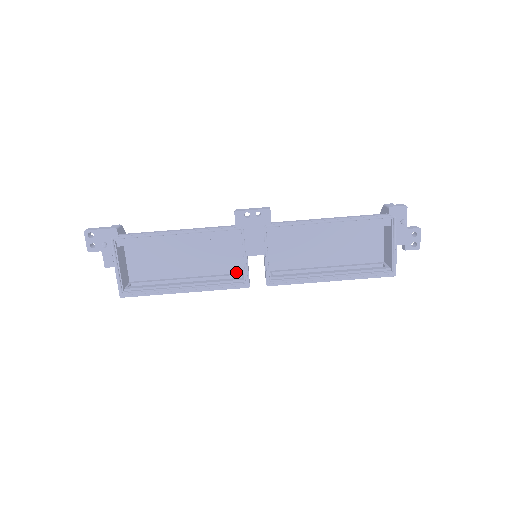
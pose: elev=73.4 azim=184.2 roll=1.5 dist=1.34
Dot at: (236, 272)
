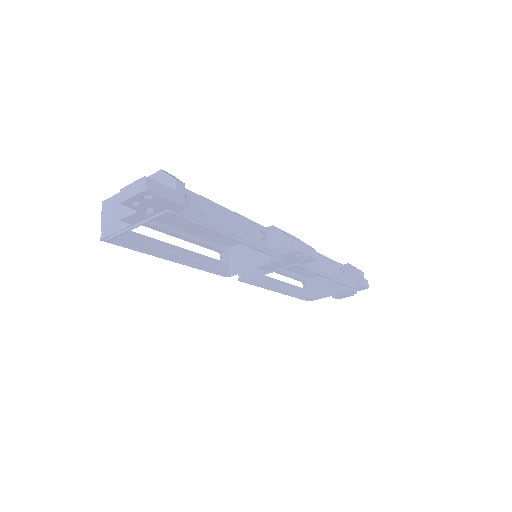
Dot at: (222, 245)
